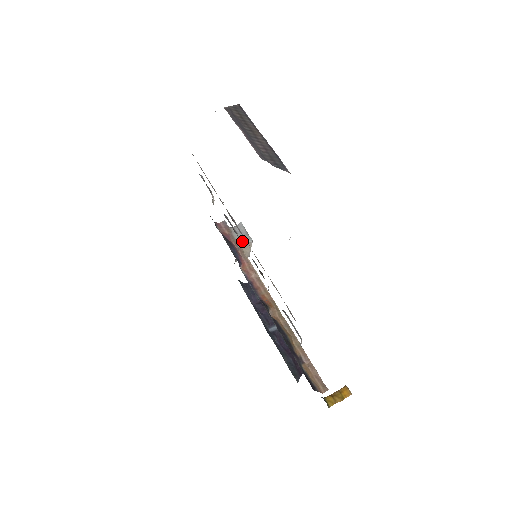
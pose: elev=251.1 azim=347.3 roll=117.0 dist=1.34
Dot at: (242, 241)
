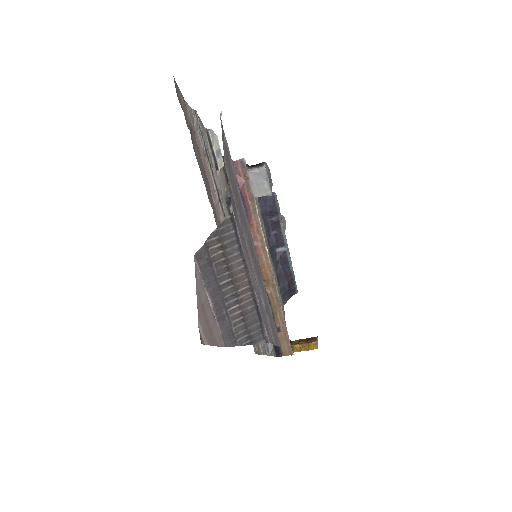
Dot at: (258, 194)
